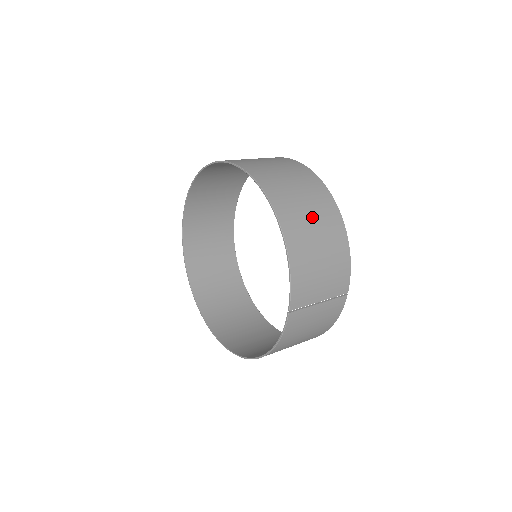
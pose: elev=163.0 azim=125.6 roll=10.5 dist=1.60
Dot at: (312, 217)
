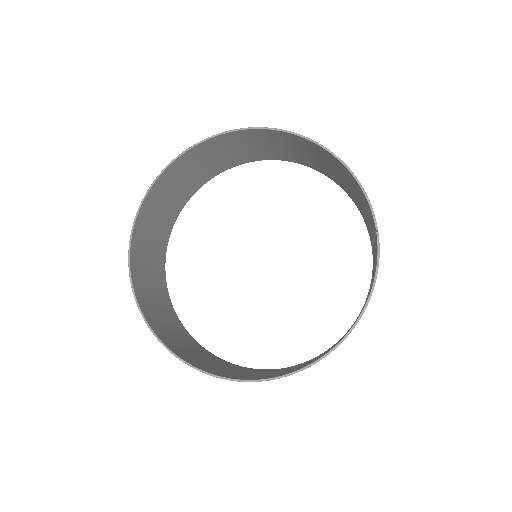
Dot at: (328, 164)
